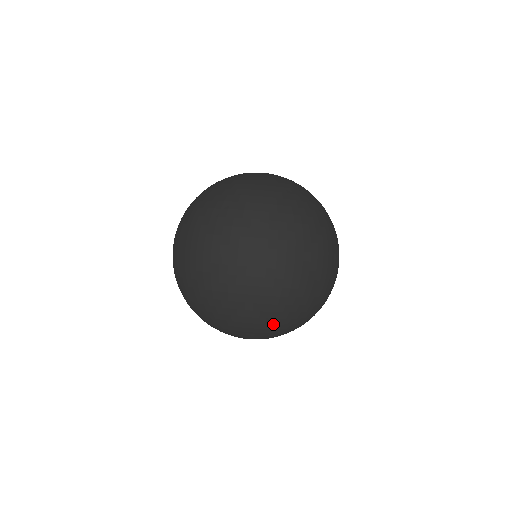
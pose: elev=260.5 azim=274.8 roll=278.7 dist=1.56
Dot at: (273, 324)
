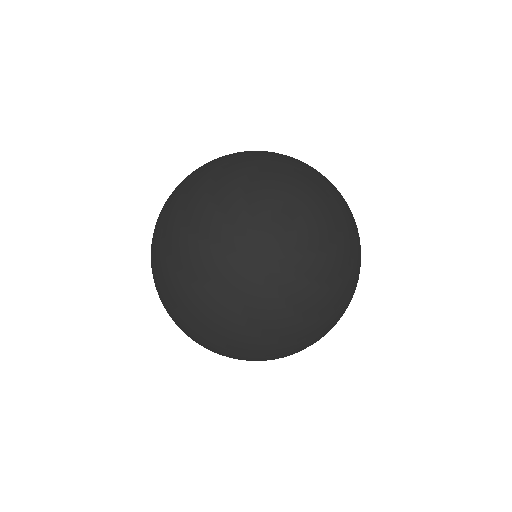
Dot at: (274, 161)
